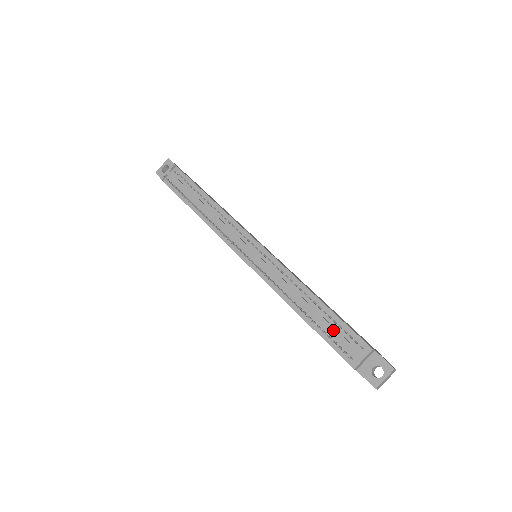
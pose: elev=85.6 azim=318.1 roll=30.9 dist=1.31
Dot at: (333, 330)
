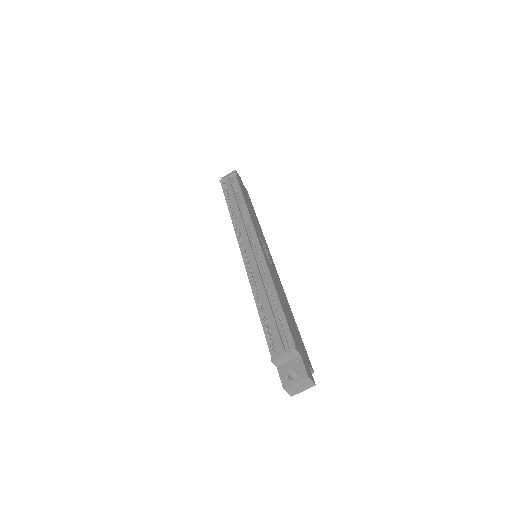
Dot at: (274, 324)
